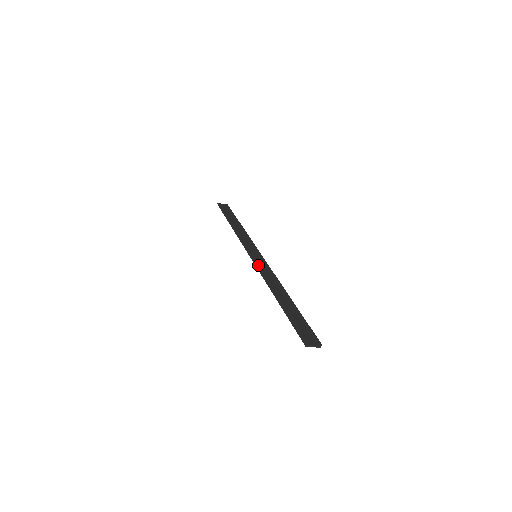
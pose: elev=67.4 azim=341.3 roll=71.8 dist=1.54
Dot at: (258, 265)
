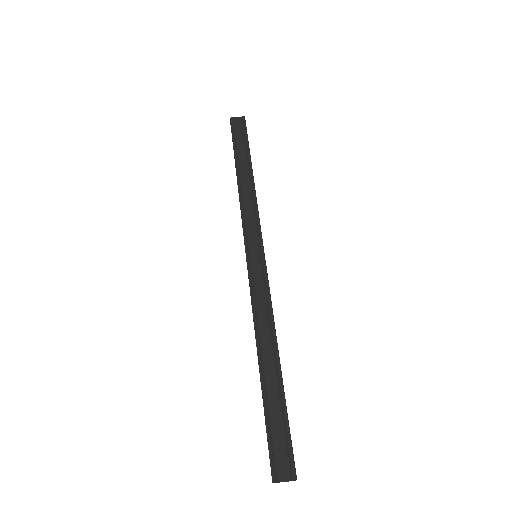
Dot at: (252, 283)
